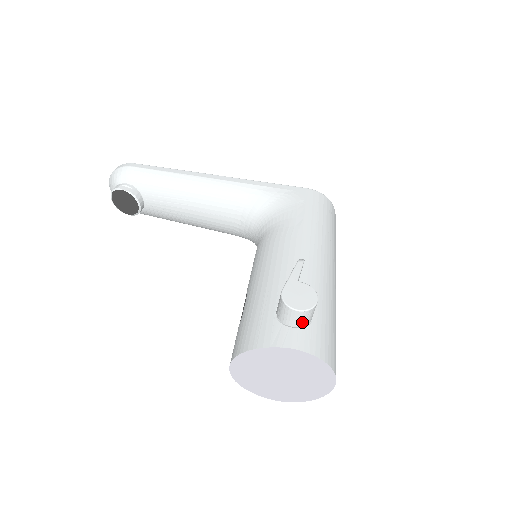
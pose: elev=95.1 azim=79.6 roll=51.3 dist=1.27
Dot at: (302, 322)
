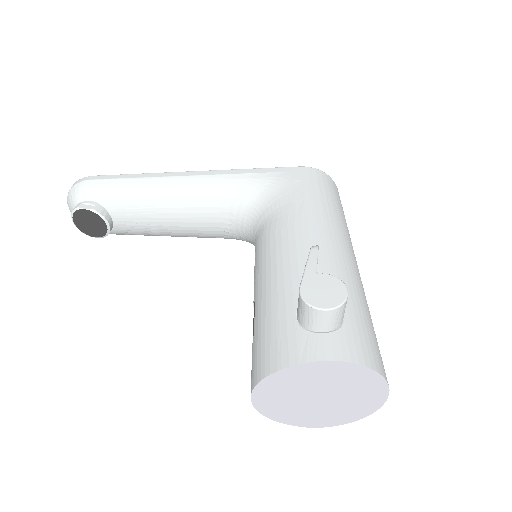
Dot at: (333, 324)
